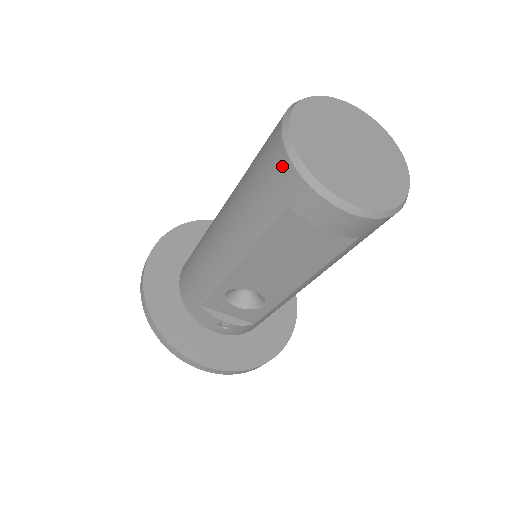
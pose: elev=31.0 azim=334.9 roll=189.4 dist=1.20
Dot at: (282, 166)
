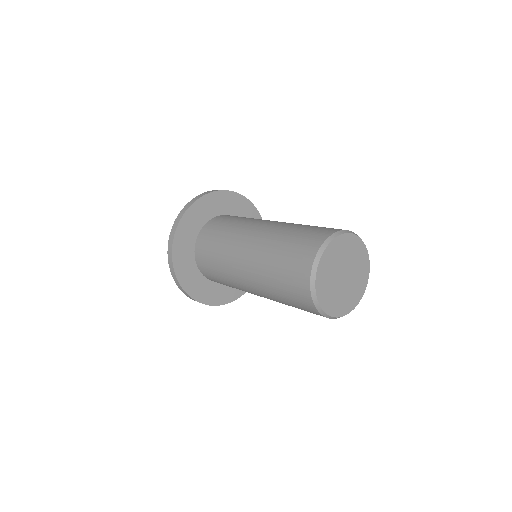
Dot at: occluded
